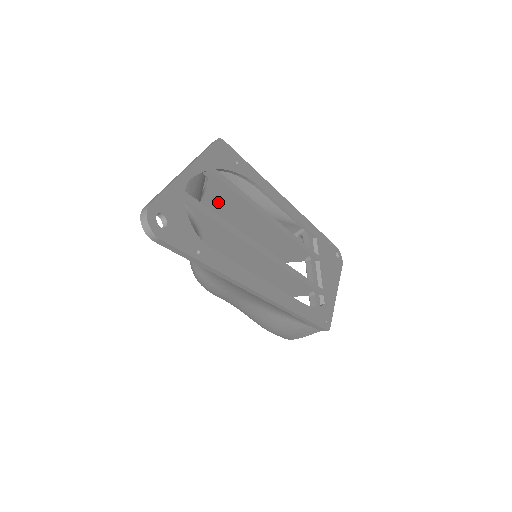
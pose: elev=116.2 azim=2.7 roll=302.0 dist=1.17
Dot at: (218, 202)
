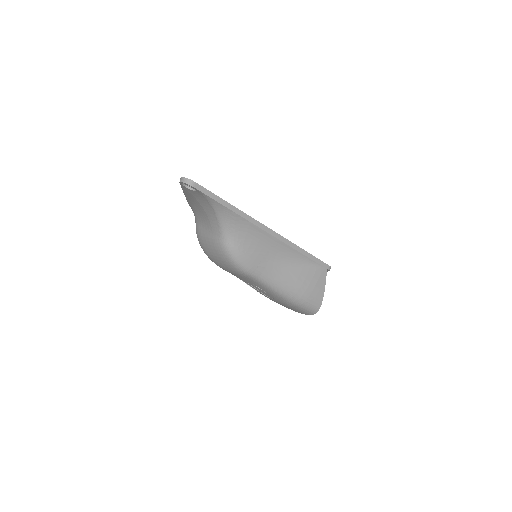
Dot at: occluded
